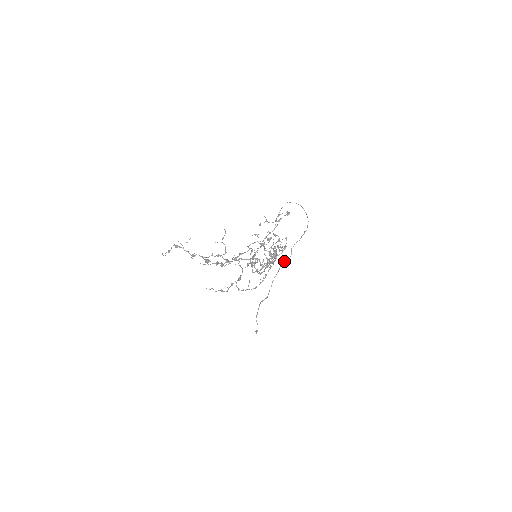
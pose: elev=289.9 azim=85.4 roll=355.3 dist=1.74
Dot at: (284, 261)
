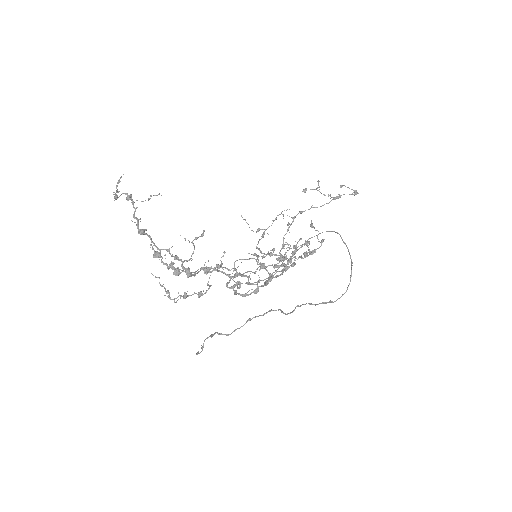
Dot at: occluded
